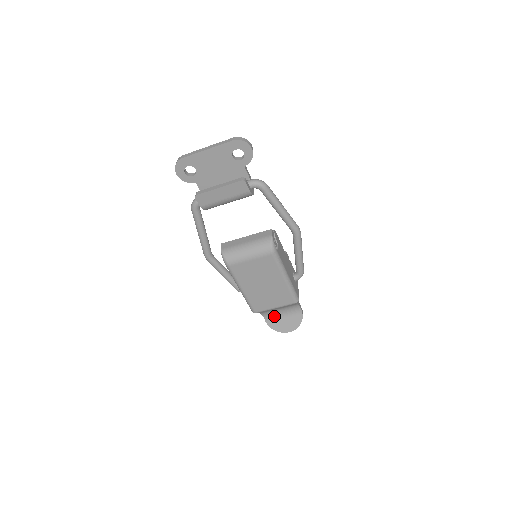
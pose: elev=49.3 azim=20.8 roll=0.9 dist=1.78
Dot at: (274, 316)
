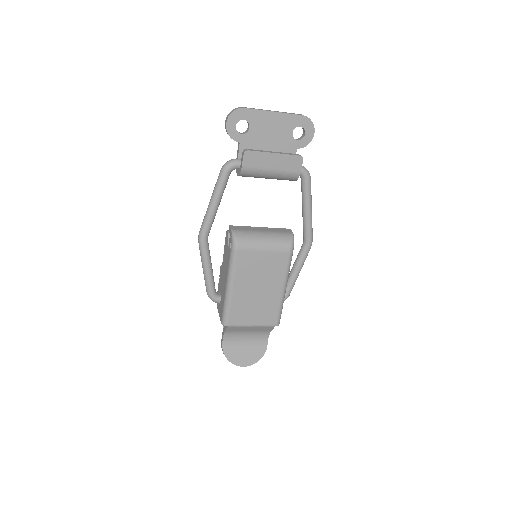
Dot at: (235, 341)
